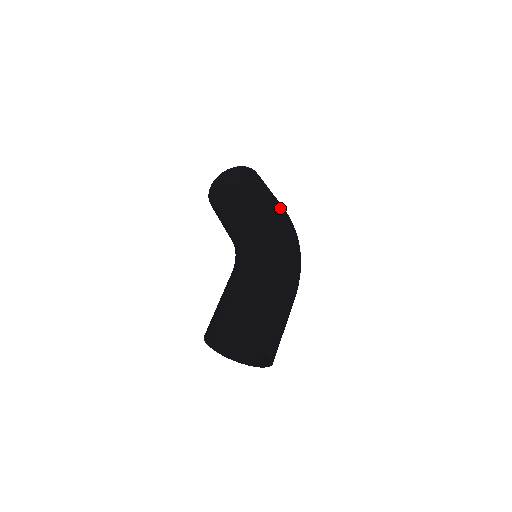
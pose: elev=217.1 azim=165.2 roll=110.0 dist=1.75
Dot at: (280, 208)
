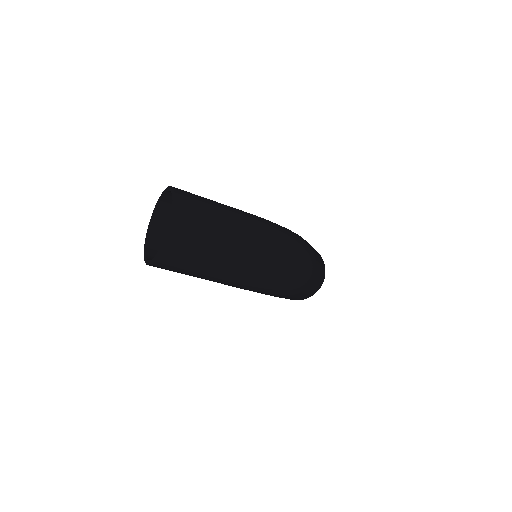
Dot at: (312, 250)
